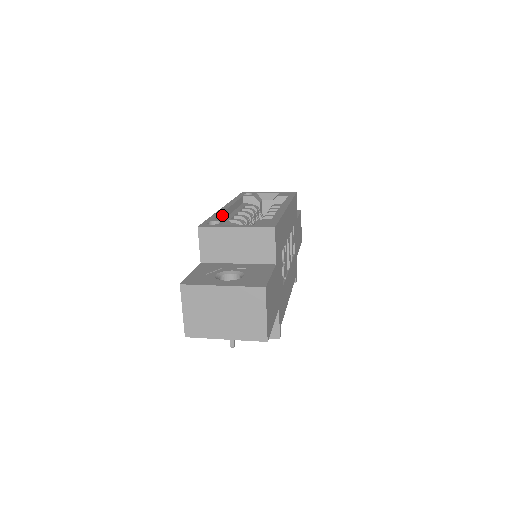
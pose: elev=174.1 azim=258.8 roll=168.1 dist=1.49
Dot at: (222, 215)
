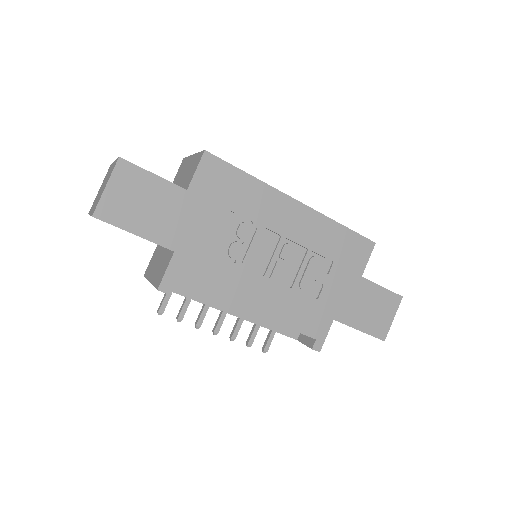
Dot at: occluded
